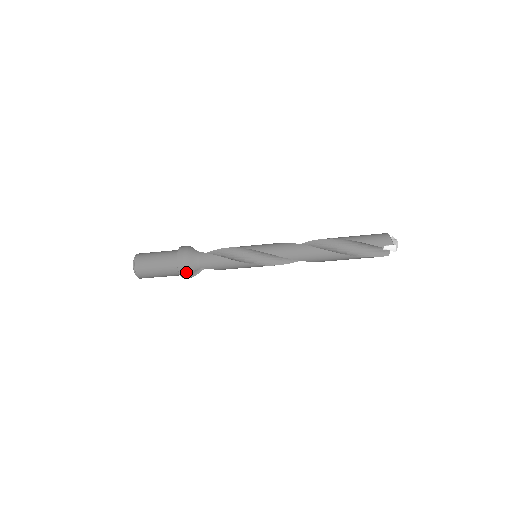
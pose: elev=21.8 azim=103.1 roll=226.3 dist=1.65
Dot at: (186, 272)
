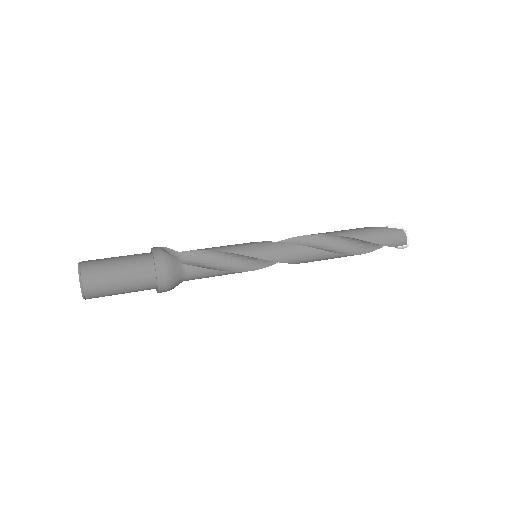
Dot at: occluded
